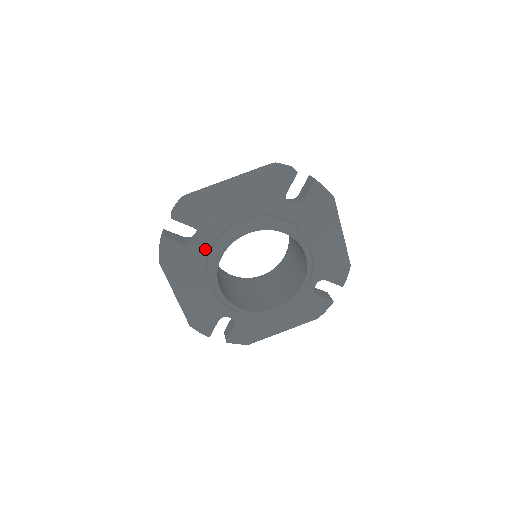
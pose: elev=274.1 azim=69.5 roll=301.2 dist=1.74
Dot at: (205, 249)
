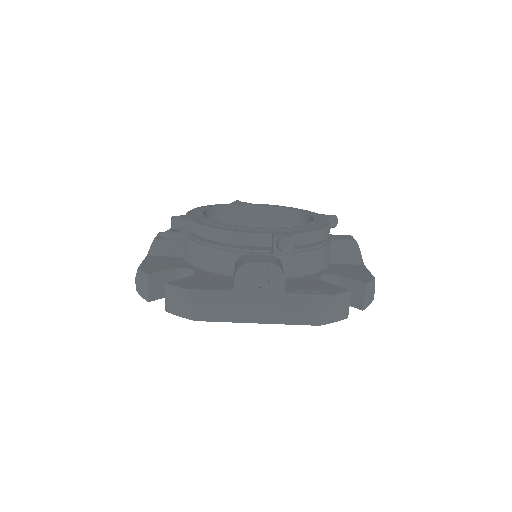
Dot at: occluded
